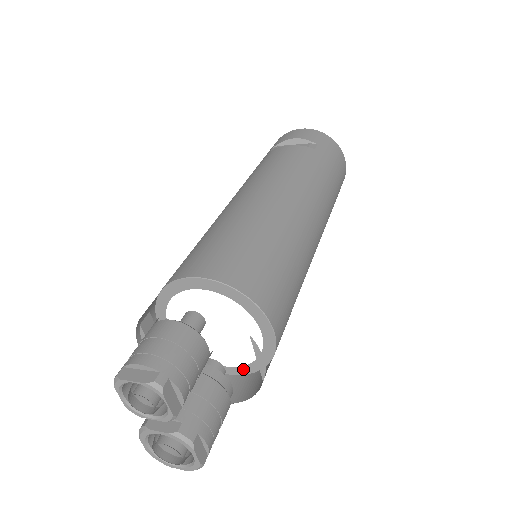
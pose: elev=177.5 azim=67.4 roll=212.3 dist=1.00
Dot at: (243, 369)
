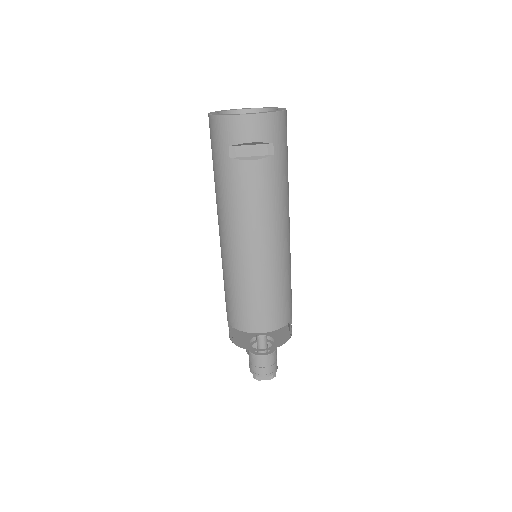
Dot at: occluded
